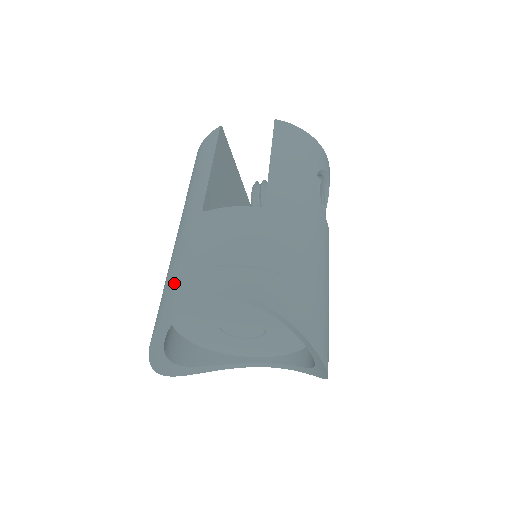
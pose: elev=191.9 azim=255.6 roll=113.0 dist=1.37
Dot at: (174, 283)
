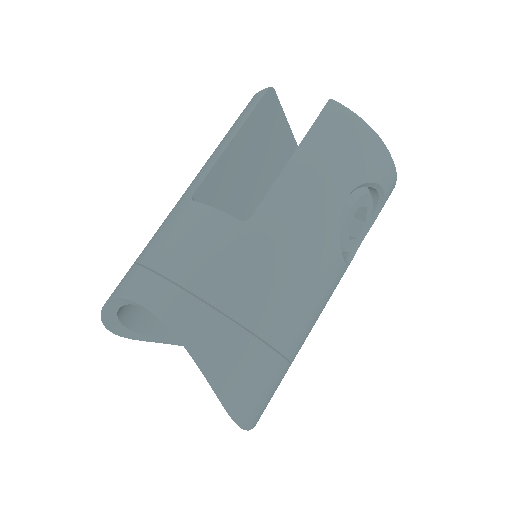
Dot at: (131, 269)
